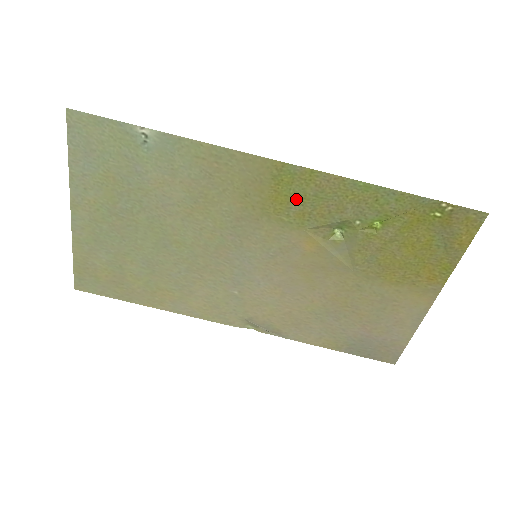
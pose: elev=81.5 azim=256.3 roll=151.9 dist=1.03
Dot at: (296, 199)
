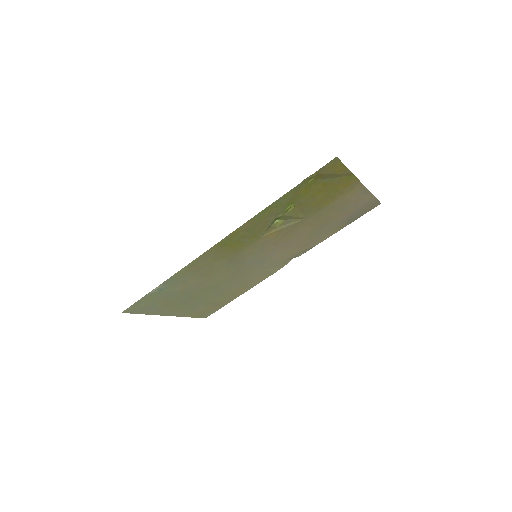
Dot at: (242, 239)
